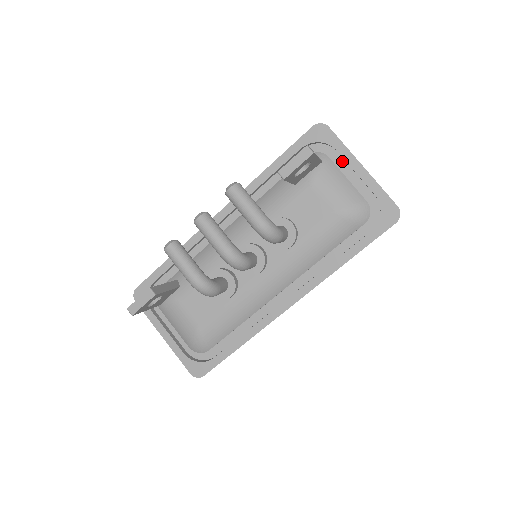
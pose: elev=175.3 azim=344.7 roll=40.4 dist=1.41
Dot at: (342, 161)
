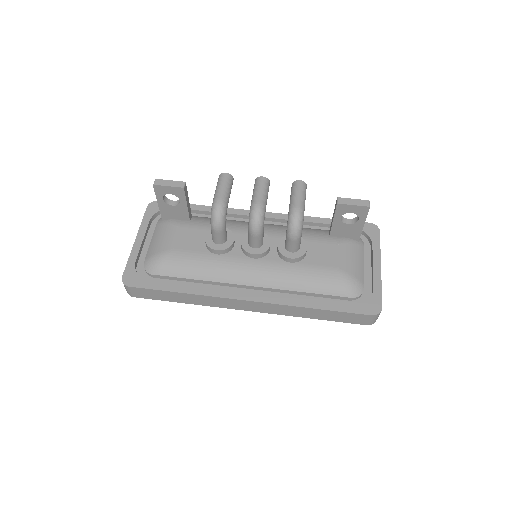
Dot at: (369, 256)
